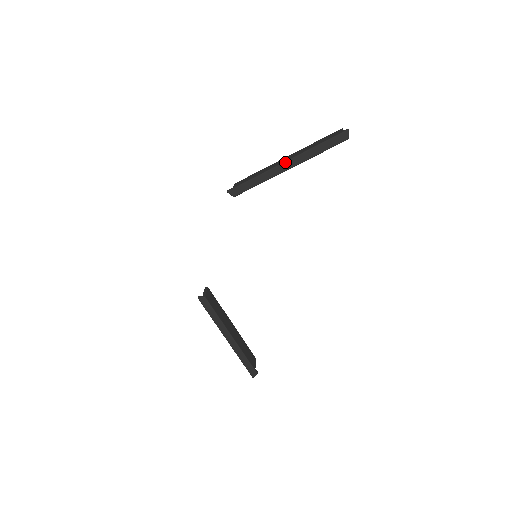
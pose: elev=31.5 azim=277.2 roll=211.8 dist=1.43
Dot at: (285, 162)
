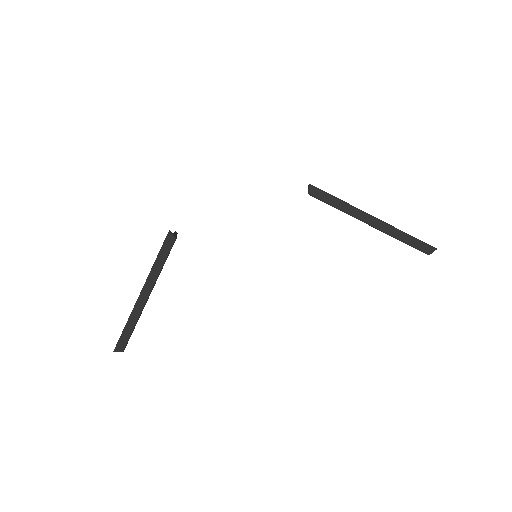
Dot at: (374, 217)
